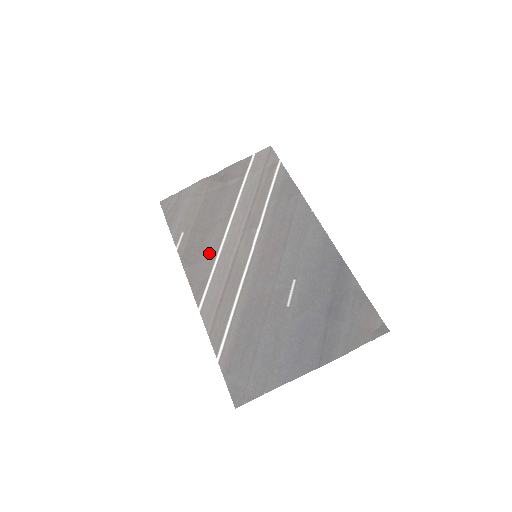
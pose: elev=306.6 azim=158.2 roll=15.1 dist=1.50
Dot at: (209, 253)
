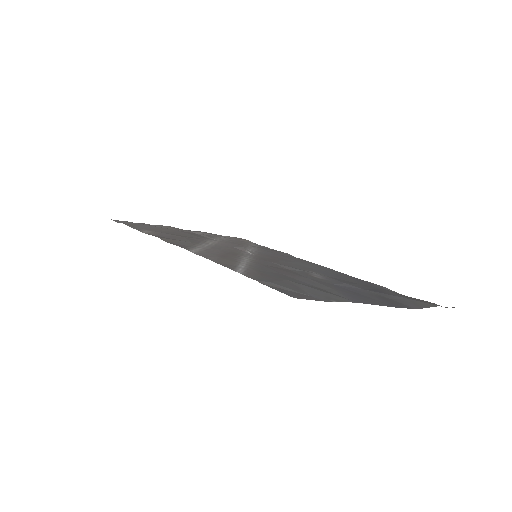
Dot at: (192, 241)
